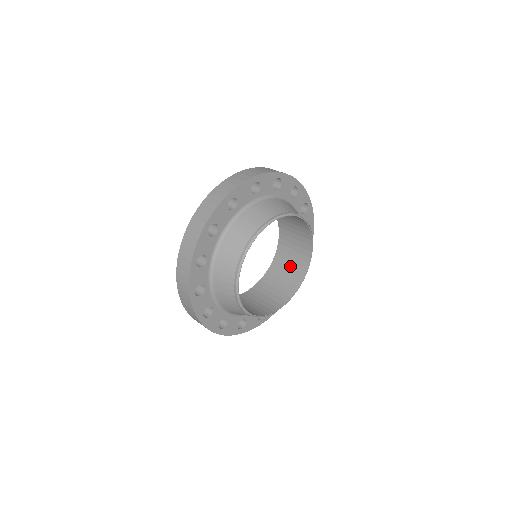
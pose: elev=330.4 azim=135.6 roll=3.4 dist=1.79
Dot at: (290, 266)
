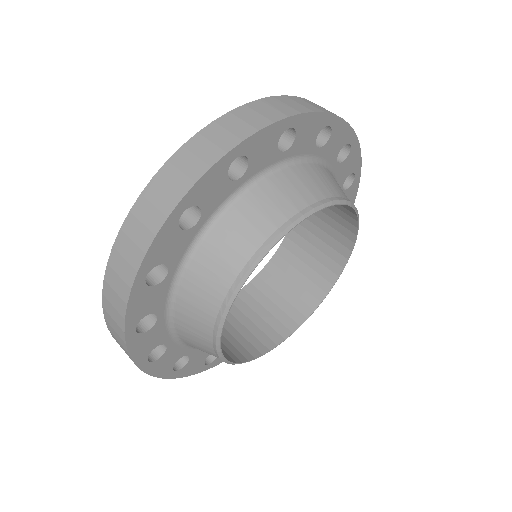
Dot at: (326, 221)
